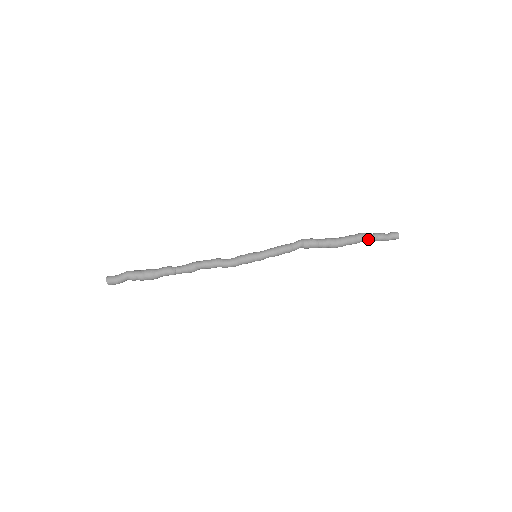
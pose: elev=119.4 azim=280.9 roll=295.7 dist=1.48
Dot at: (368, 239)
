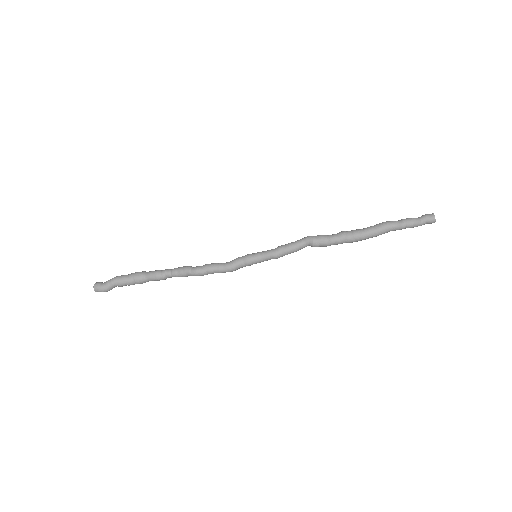
Dot at: (394, 230)
